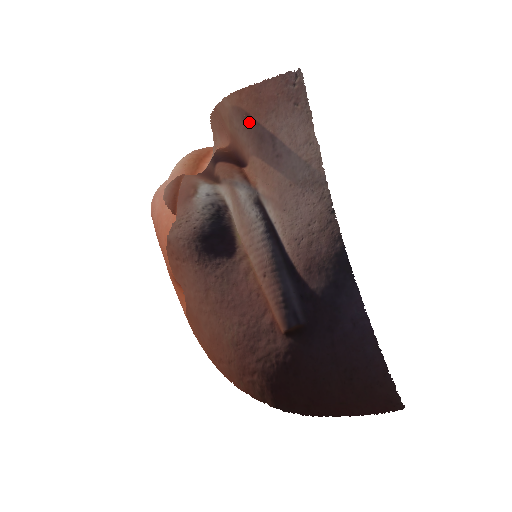
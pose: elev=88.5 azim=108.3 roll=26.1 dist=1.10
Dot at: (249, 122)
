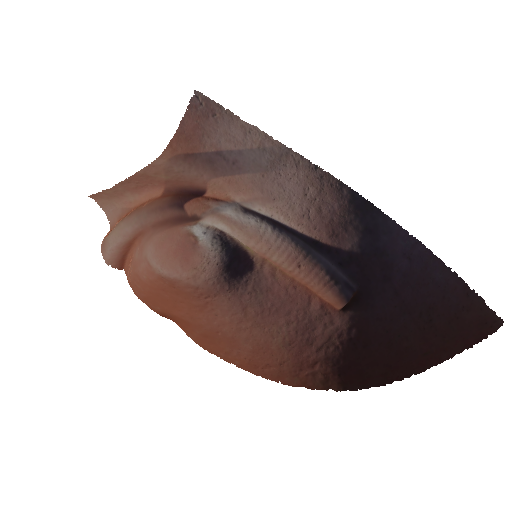
Dot at: (192, 159)
